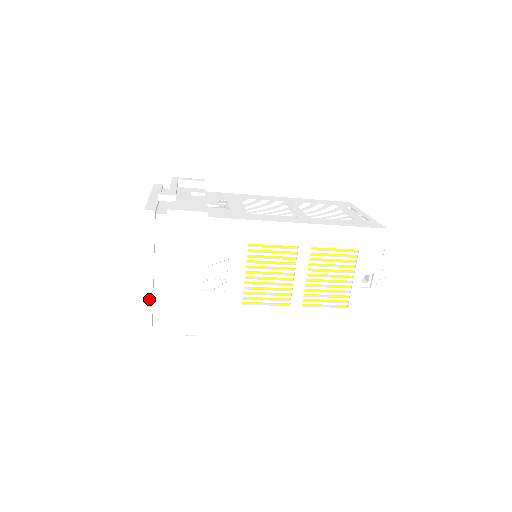
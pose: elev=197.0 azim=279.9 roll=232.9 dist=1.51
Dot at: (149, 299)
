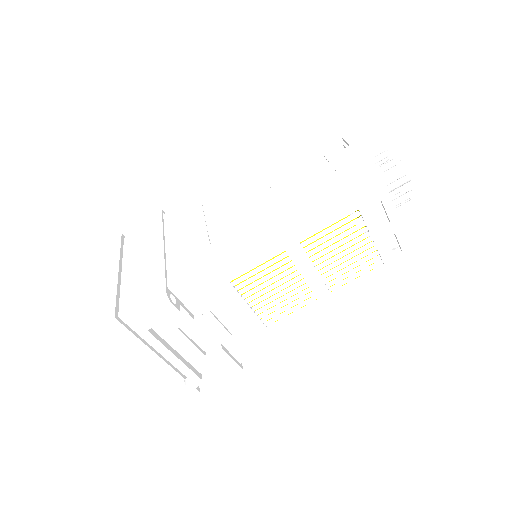
Dot at: (113, 293)
